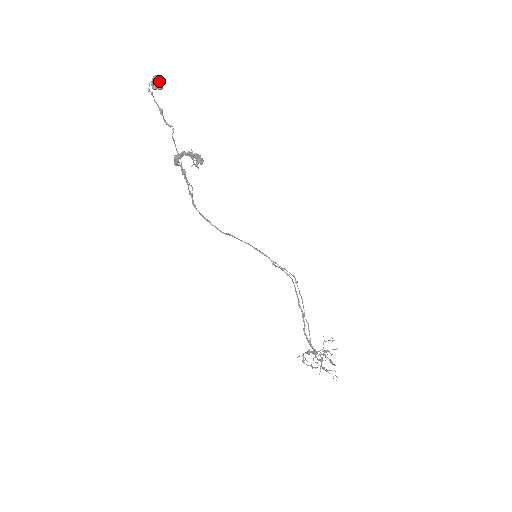
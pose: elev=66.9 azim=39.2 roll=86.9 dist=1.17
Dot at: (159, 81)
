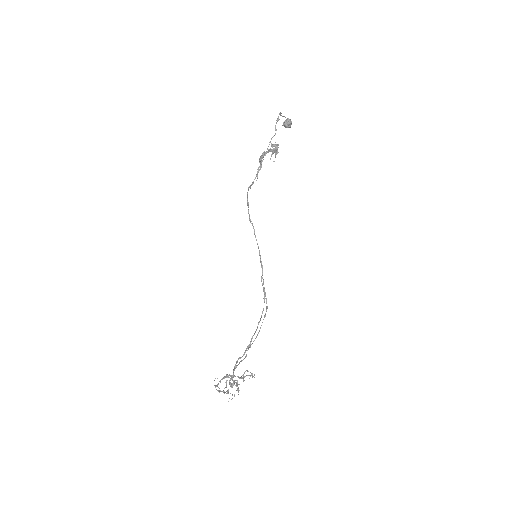
Dot at: (289, 121)
